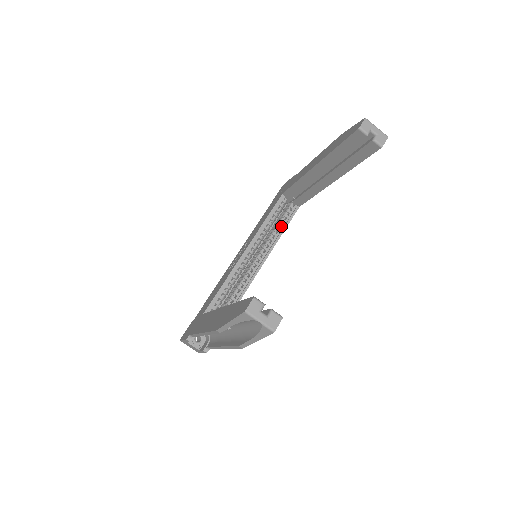
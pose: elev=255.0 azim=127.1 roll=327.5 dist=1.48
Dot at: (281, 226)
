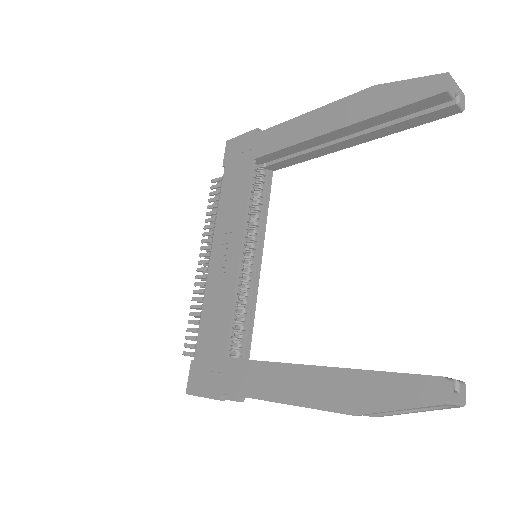
Dot at: (262, 203)
